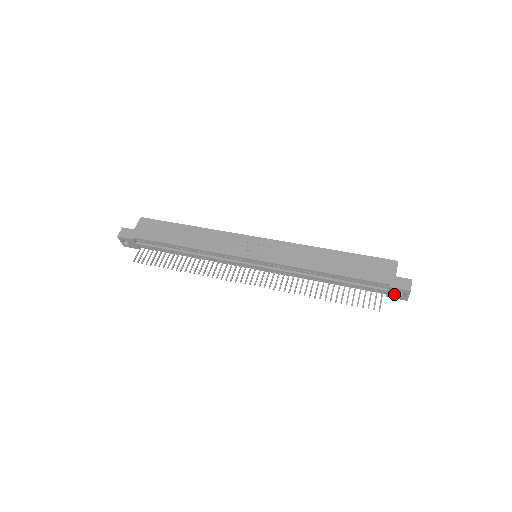
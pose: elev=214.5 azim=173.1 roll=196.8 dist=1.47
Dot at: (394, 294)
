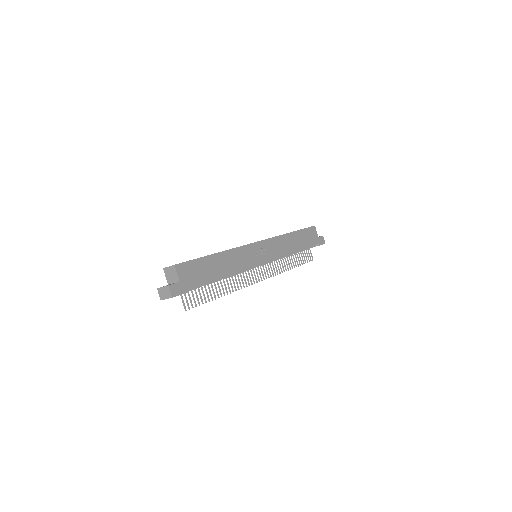
Dot at: occluded
